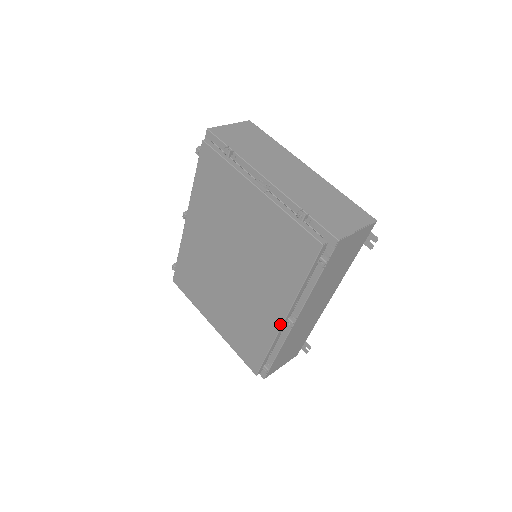
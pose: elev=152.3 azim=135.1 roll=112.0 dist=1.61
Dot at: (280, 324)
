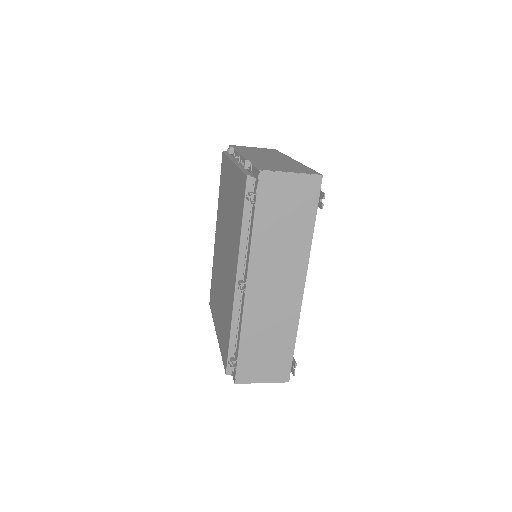
Dot at: (234, 290)
